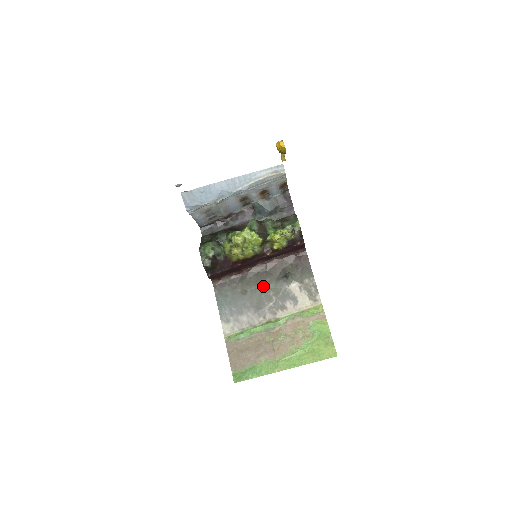
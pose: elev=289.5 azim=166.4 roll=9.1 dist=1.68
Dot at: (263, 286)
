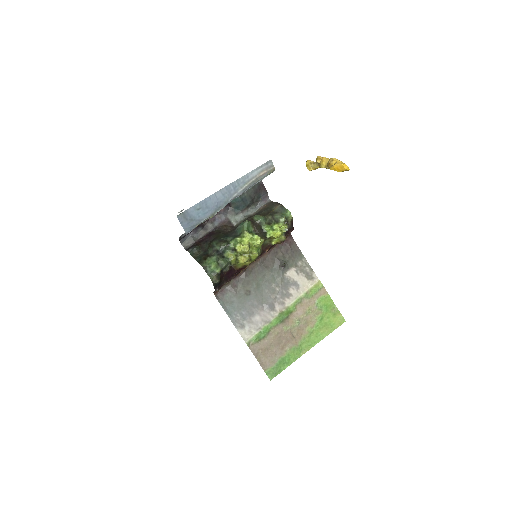
Dot at: (263, 281)
